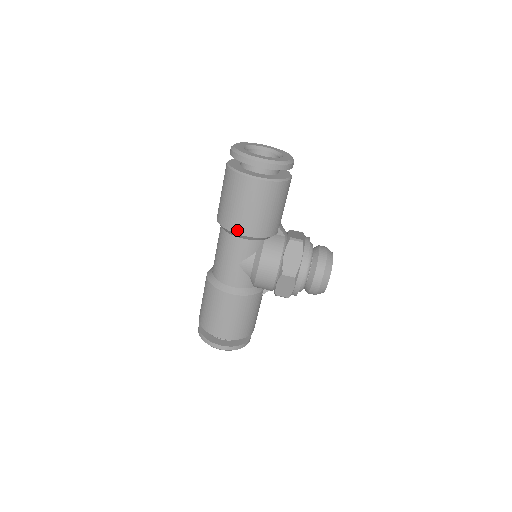
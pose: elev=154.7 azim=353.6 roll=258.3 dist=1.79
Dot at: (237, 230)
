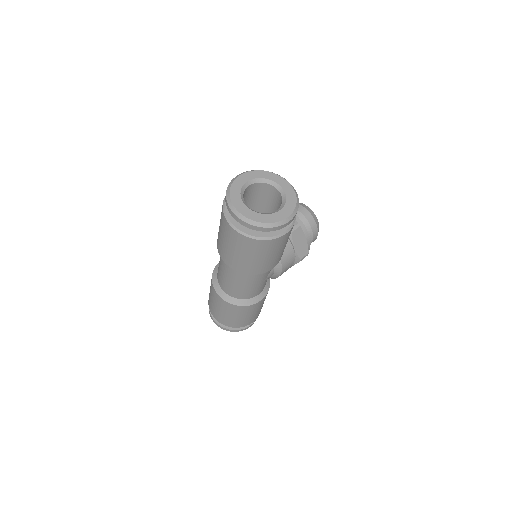
Dot at: (268, 270)
